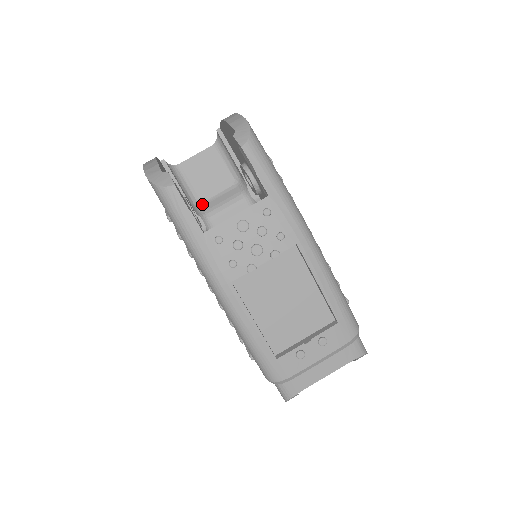
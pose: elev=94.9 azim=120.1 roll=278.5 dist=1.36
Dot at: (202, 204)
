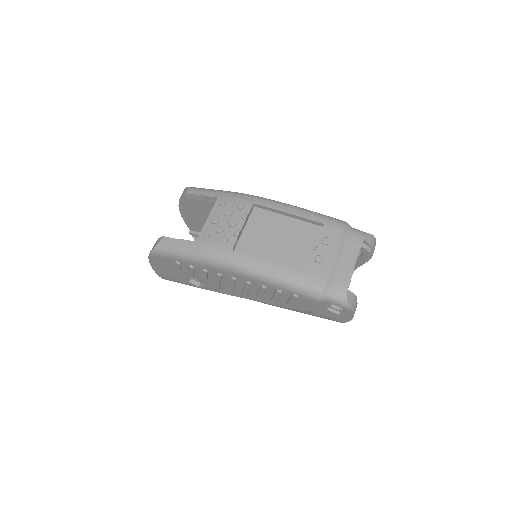
Dot at: occluded
